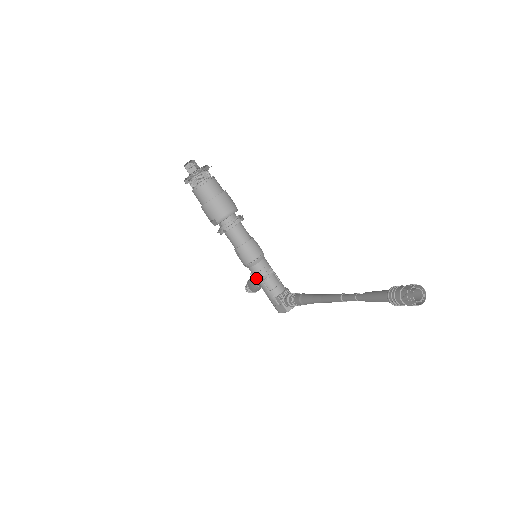
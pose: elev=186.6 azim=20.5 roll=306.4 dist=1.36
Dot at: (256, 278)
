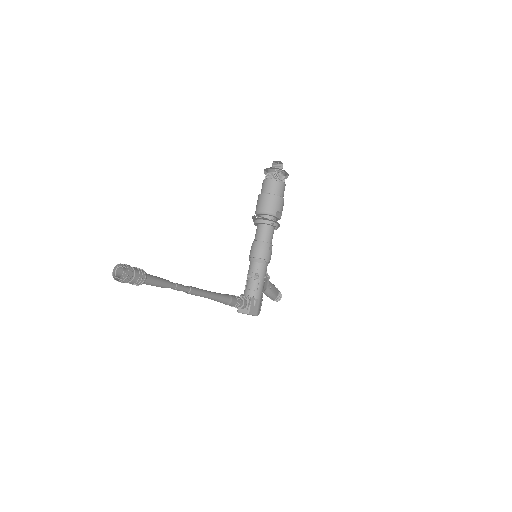
Dot at: occluded
